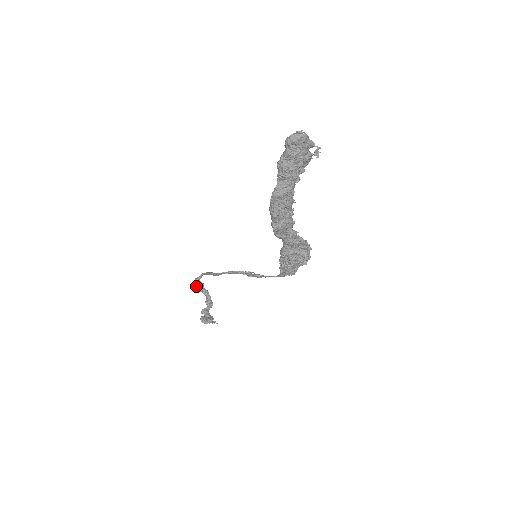
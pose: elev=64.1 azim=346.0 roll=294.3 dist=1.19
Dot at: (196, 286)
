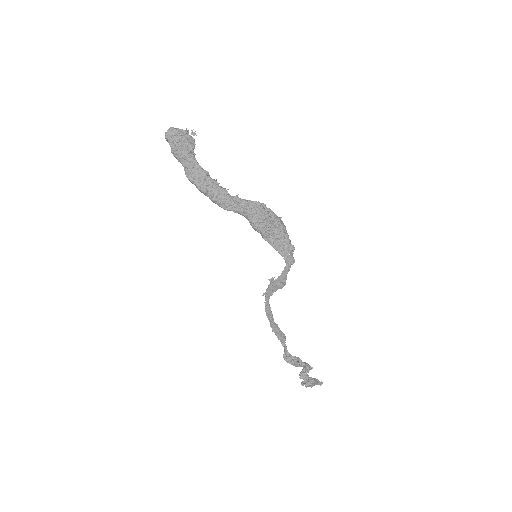
Dot at: (289, 360)
